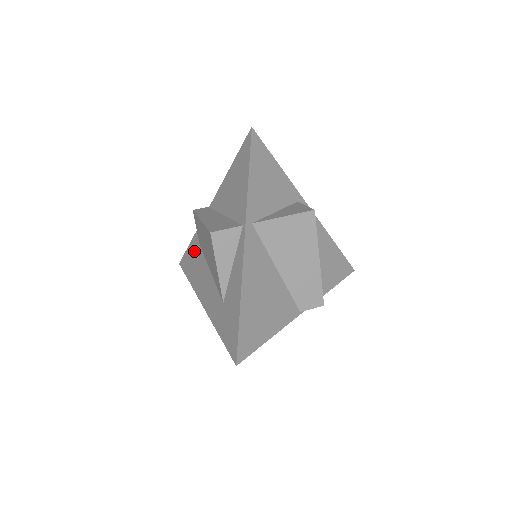
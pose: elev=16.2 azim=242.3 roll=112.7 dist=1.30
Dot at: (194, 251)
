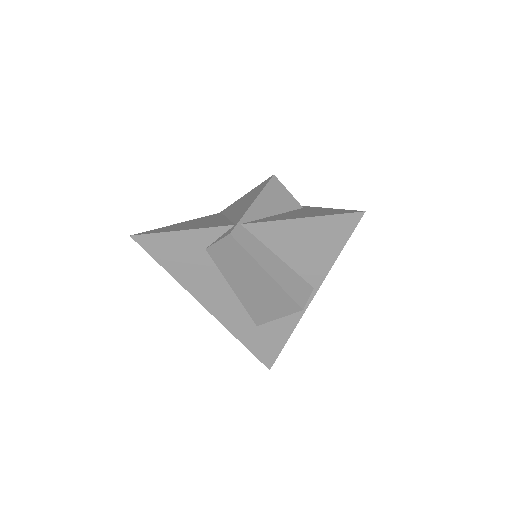
Dot at: (188, 249)
